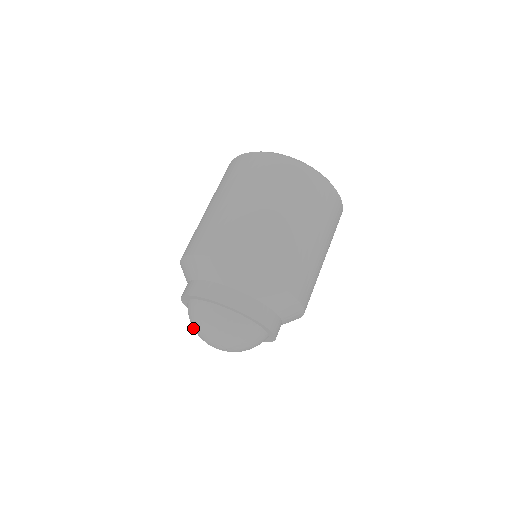
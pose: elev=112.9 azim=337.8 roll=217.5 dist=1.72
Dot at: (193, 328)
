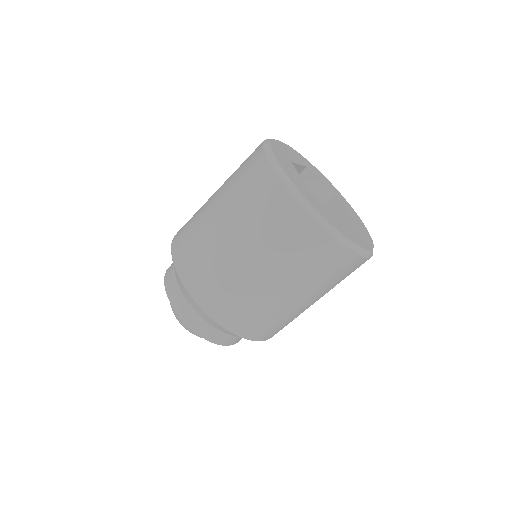
Dot at: occluded
